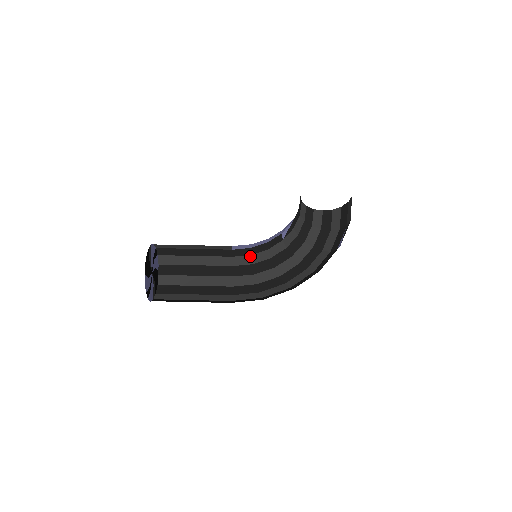
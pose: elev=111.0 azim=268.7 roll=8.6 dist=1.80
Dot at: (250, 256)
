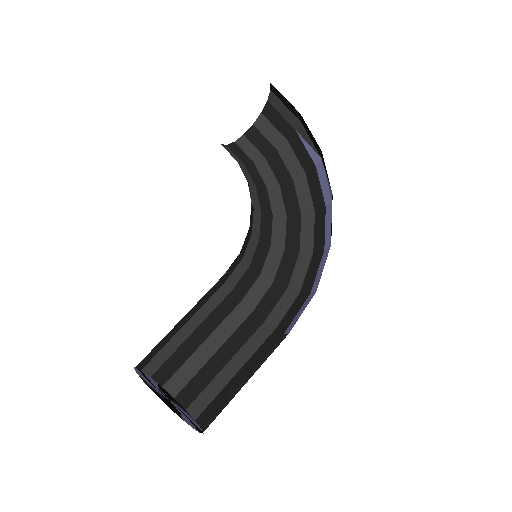
Dot at: (242, 261)
